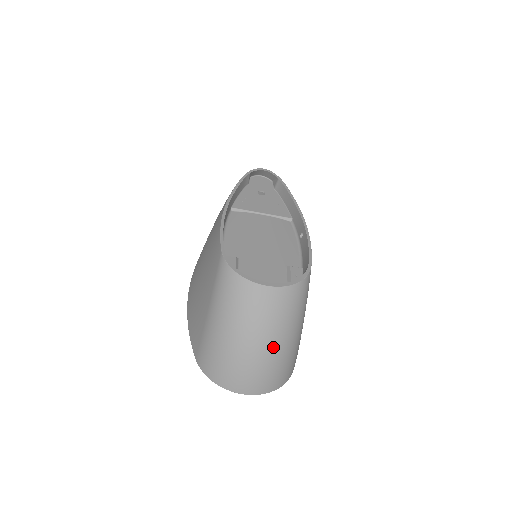
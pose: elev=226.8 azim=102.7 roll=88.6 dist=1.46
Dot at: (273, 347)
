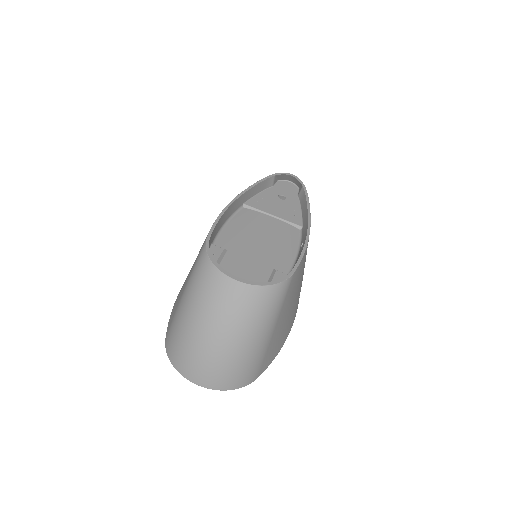
Dot at: (230, 343)
